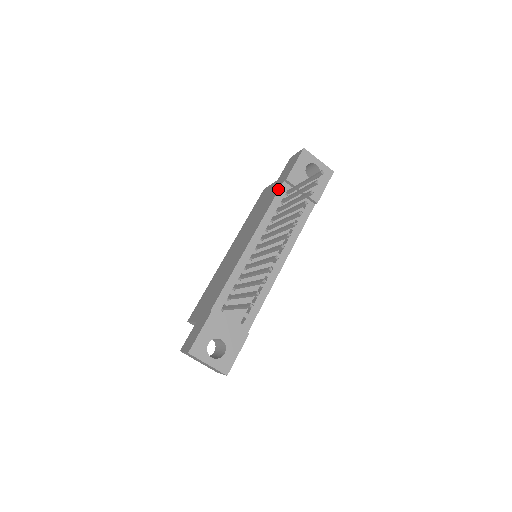
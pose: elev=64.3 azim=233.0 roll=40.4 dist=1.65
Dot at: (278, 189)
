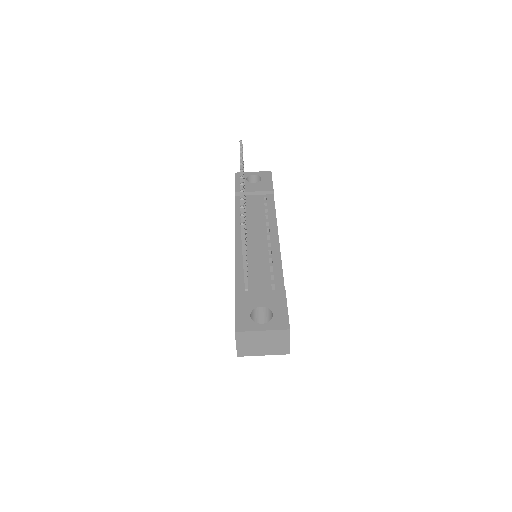
Dot at: (235, 203)
